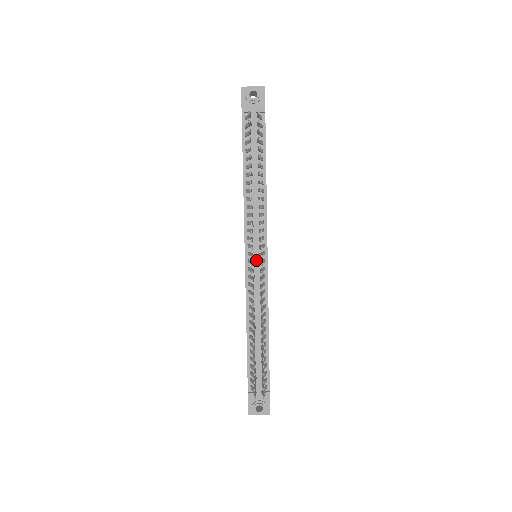
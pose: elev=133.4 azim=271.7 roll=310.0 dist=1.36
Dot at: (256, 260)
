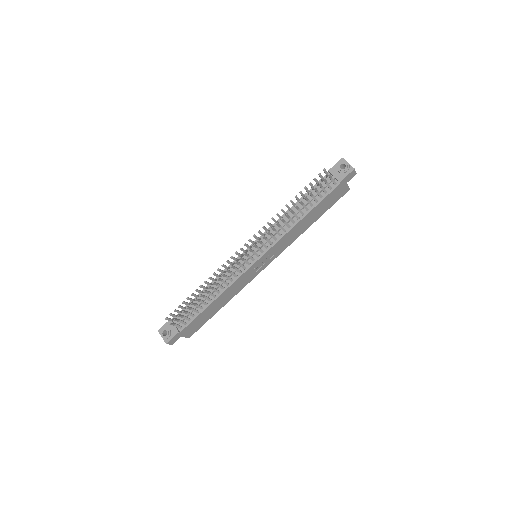
Dot at: (250, 254)
